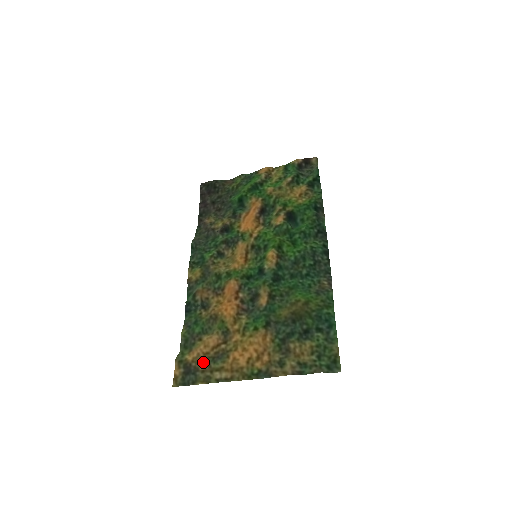
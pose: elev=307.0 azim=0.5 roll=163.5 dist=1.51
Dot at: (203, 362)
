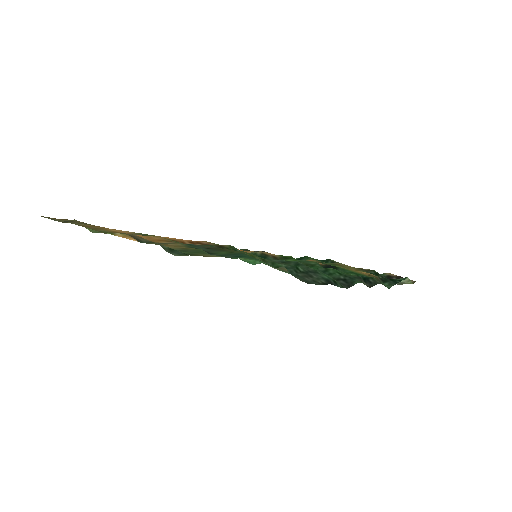
Dot at: occluded
